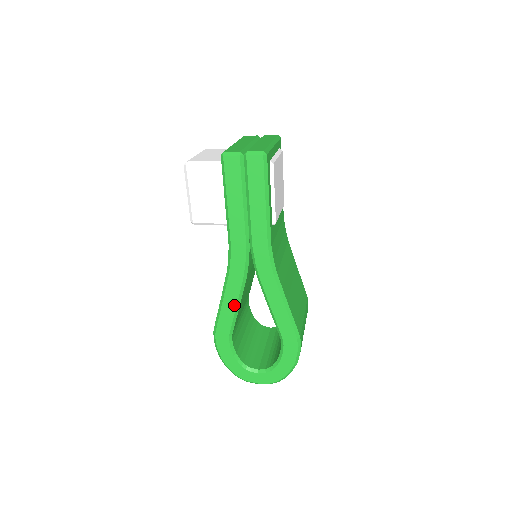
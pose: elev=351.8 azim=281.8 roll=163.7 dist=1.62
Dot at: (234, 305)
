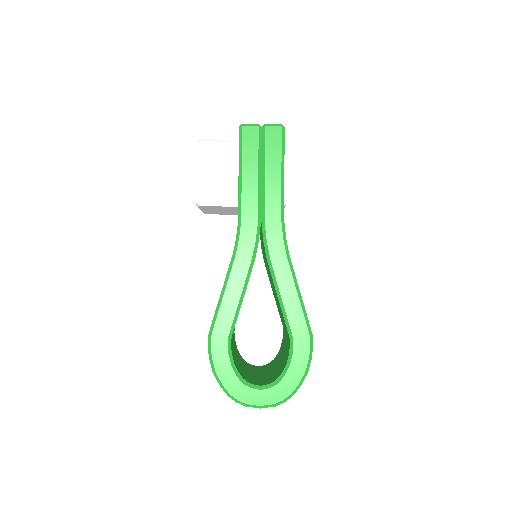
Dot at: (238, 294)
